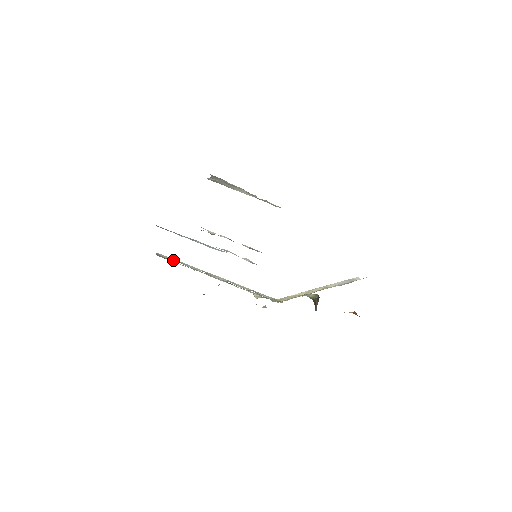
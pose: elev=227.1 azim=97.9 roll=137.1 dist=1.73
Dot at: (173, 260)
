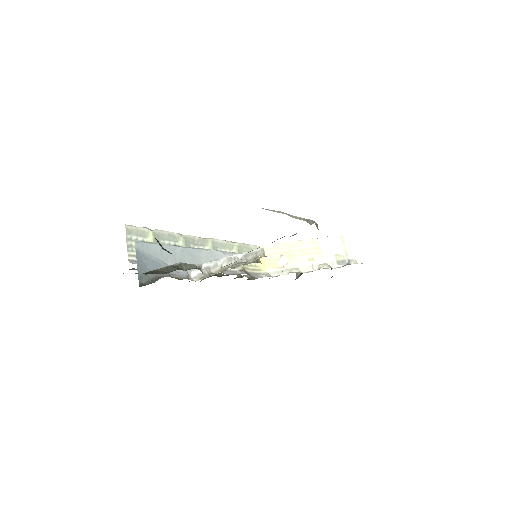
Dot at: occluded
